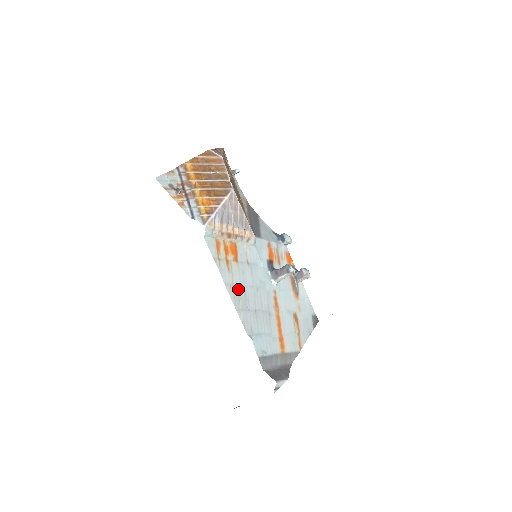
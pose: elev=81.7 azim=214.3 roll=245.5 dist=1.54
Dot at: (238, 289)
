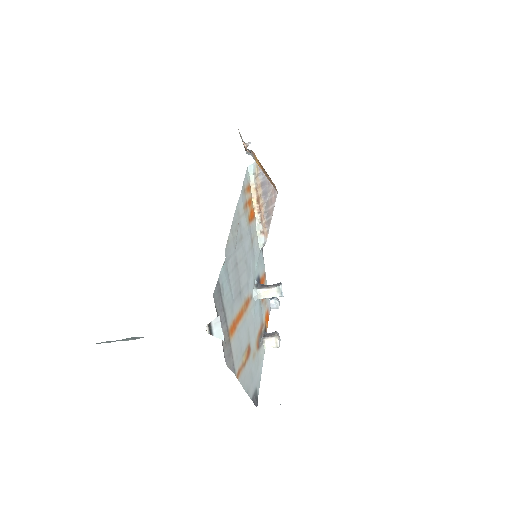
Dot at: (240, 227)
